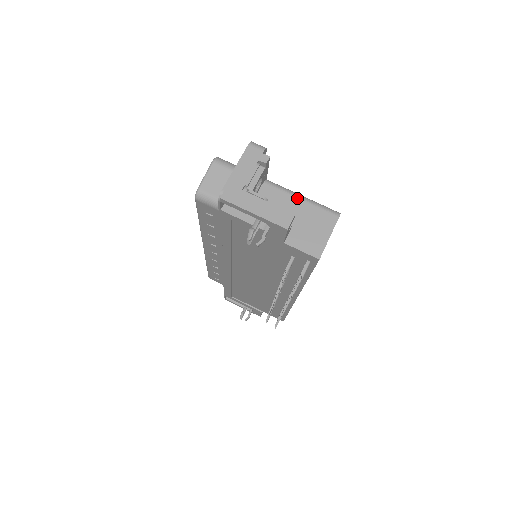
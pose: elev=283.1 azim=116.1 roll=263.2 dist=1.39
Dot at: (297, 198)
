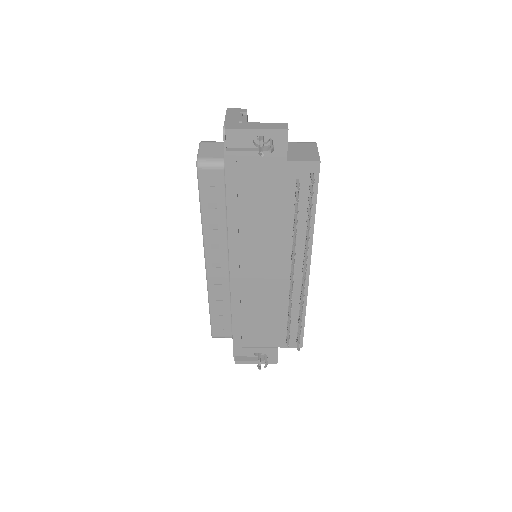
Dot at: occluded
